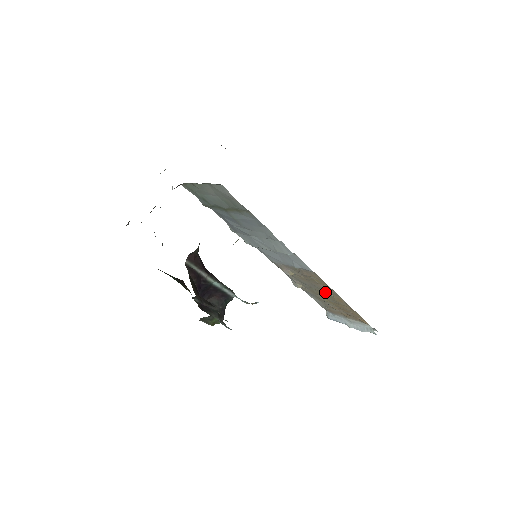
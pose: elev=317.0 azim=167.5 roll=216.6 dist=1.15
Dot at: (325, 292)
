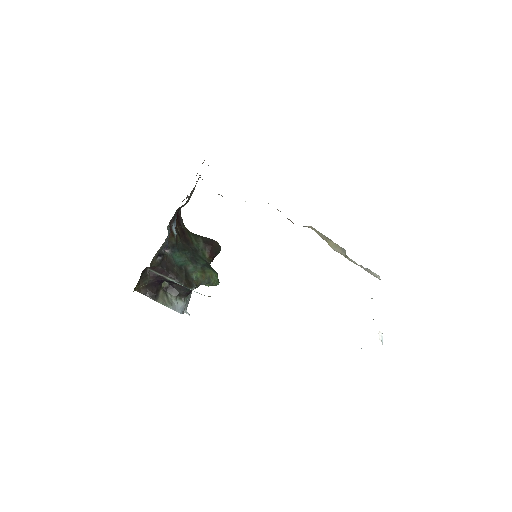
Dot at: occluded
